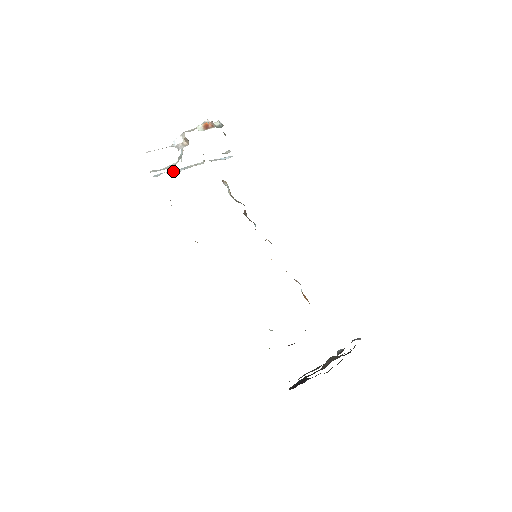
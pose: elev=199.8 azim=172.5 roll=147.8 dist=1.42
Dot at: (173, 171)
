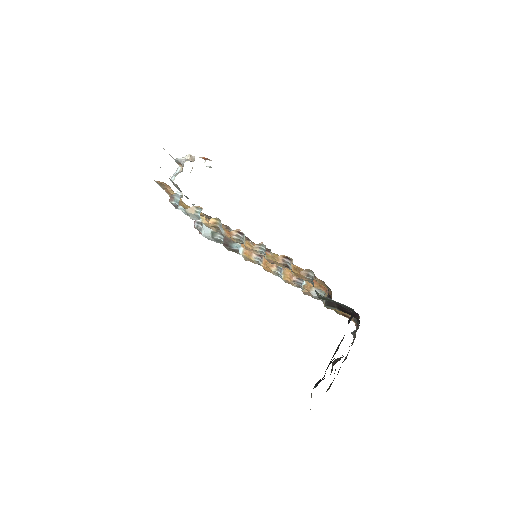
Dot at: occluded
